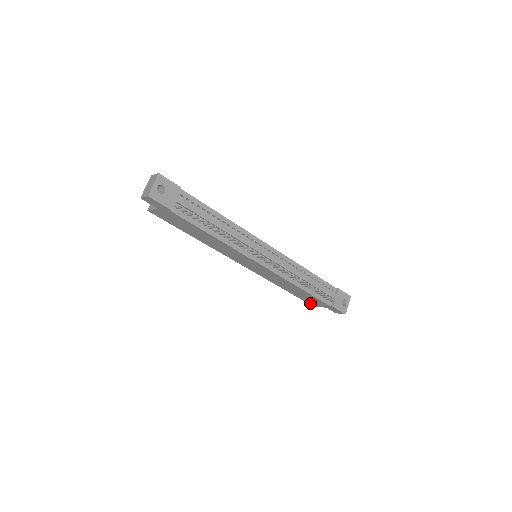
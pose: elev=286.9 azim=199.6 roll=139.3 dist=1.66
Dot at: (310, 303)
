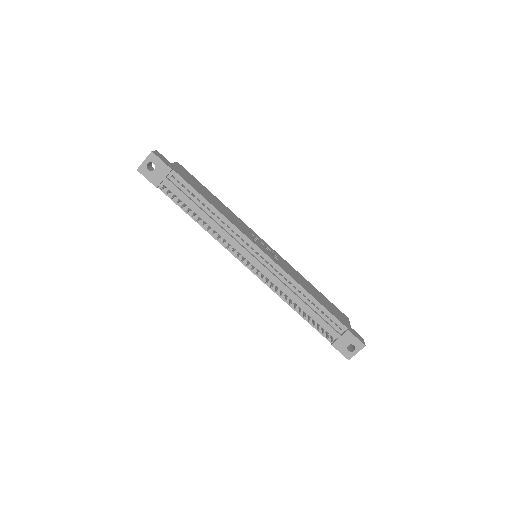
Dot at: occluded
